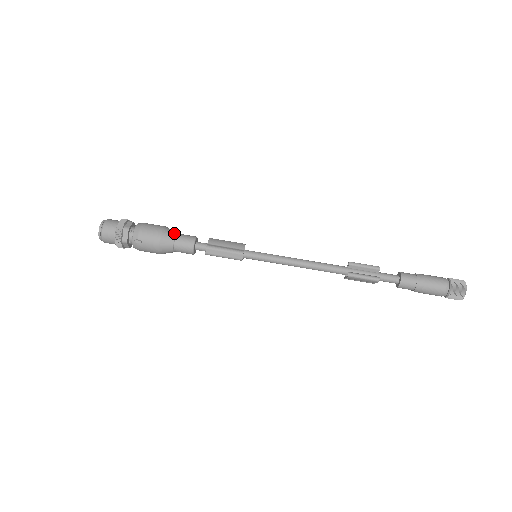
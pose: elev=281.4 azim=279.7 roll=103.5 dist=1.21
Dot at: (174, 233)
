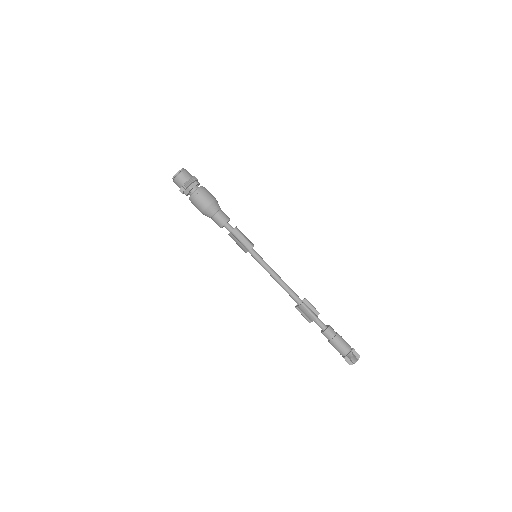
Dot at: occluded
